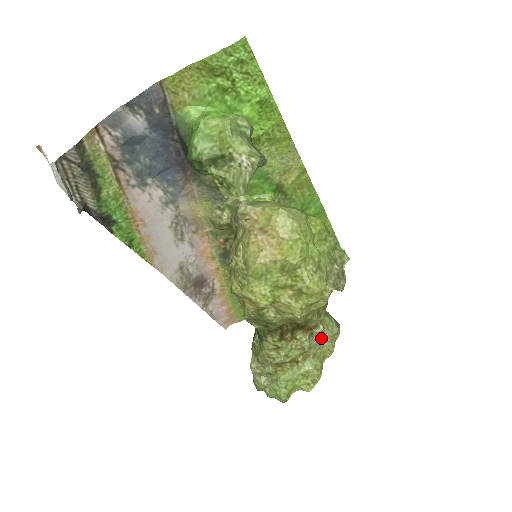
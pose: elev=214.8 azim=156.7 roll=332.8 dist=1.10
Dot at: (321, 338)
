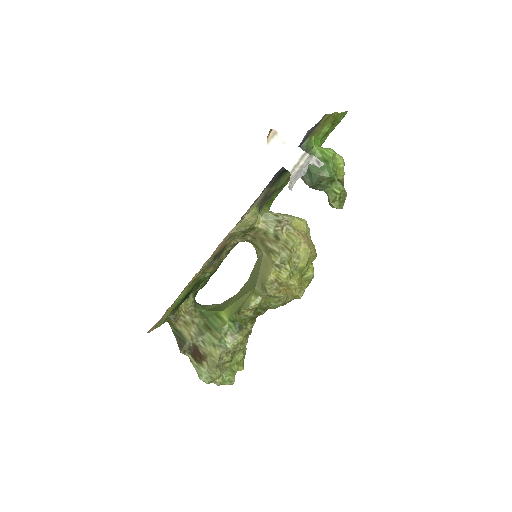
Dot at: occluded
